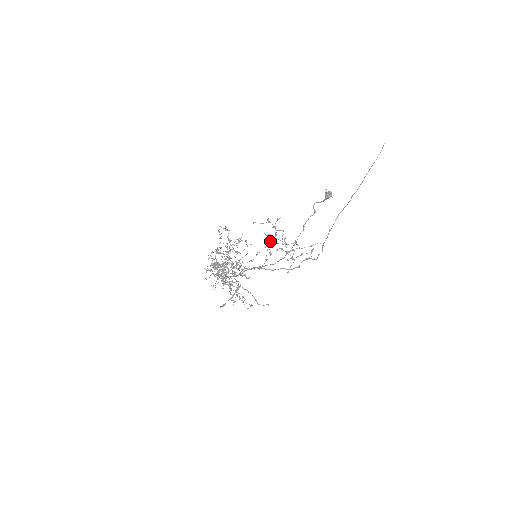
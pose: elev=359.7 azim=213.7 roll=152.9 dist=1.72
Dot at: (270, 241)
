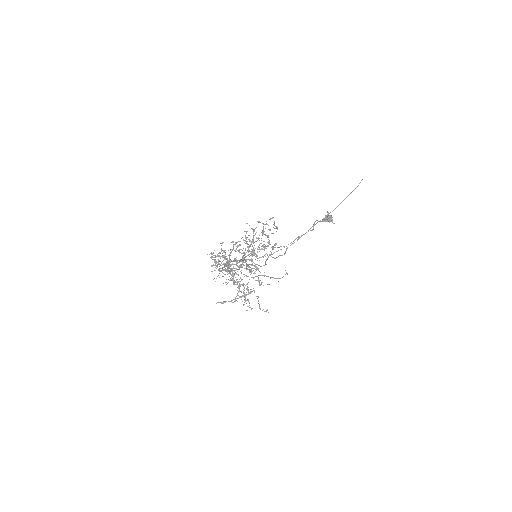
Dot at: occluded
